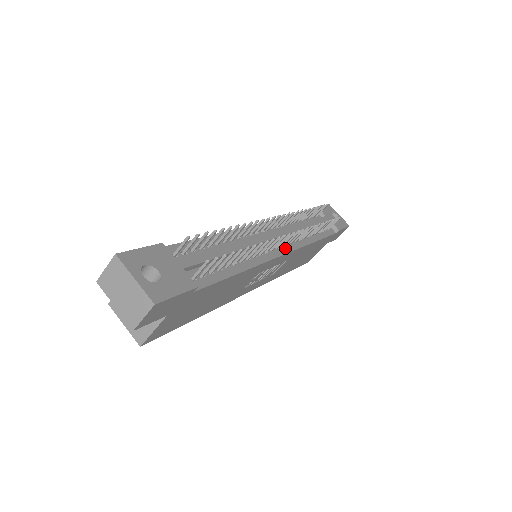
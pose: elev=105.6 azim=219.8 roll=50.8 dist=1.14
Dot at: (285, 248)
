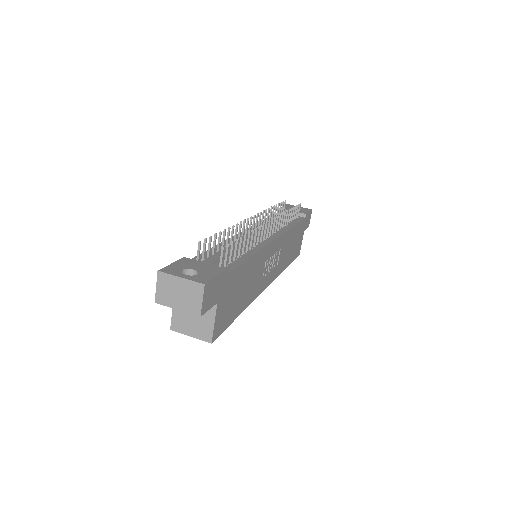
Dot at: (273, 236)
